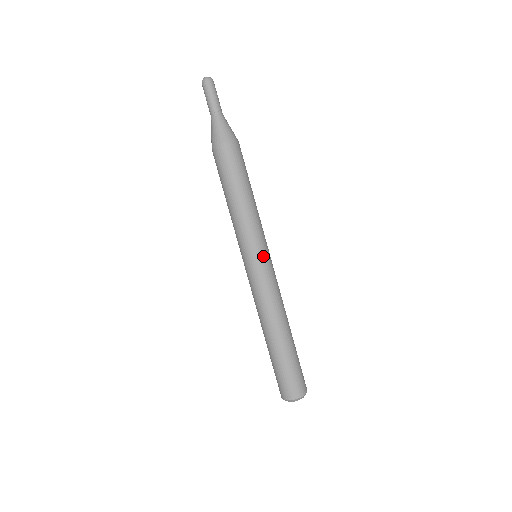
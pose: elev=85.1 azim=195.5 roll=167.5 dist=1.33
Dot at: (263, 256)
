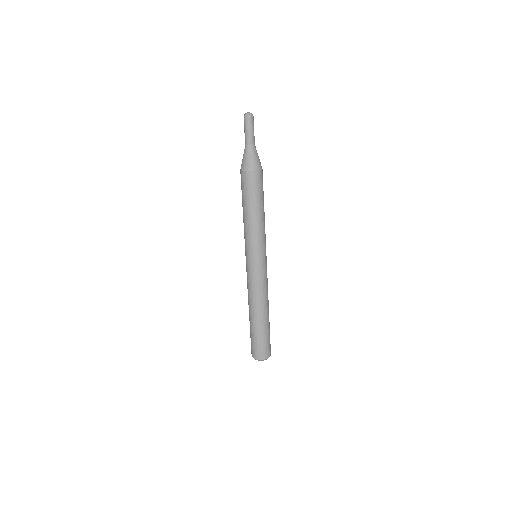
Dot at: (264, 258)
